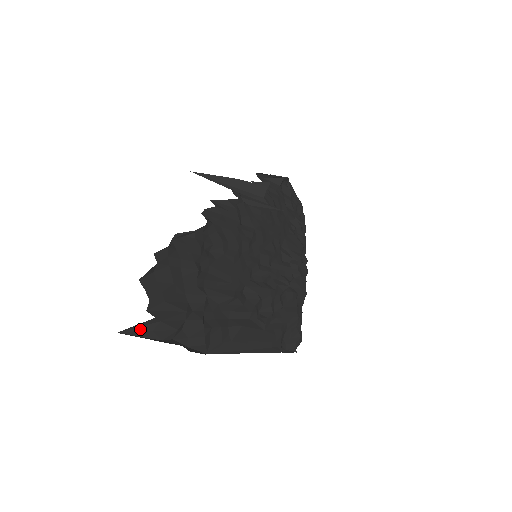
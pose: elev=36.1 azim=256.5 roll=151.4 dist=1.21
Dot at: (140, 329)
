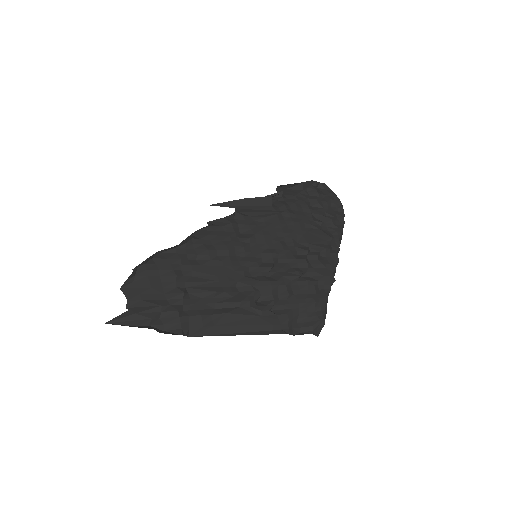
Dot at: (121, 320)
